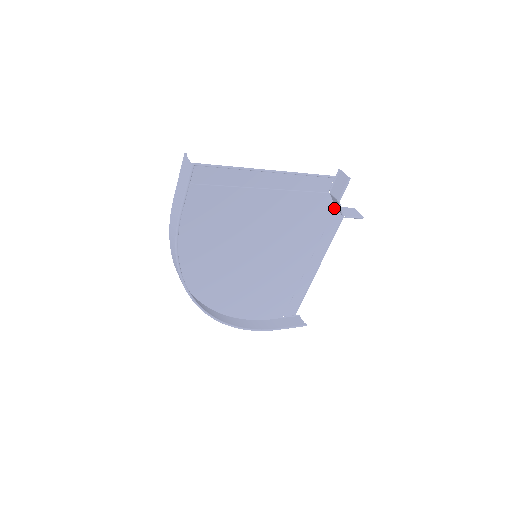
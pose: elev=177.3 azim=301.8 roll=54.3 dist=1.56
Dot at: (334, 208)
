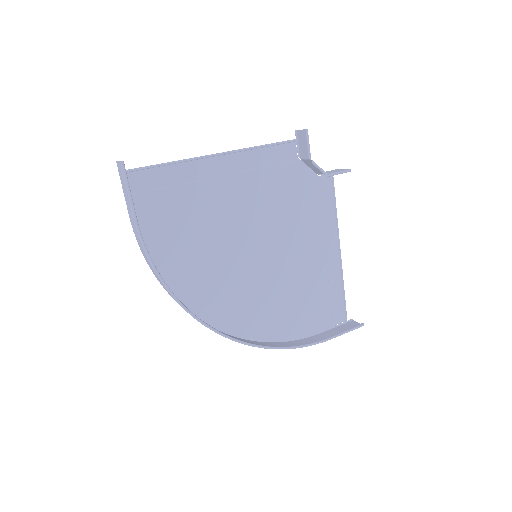
Dot at: (316, 175)
